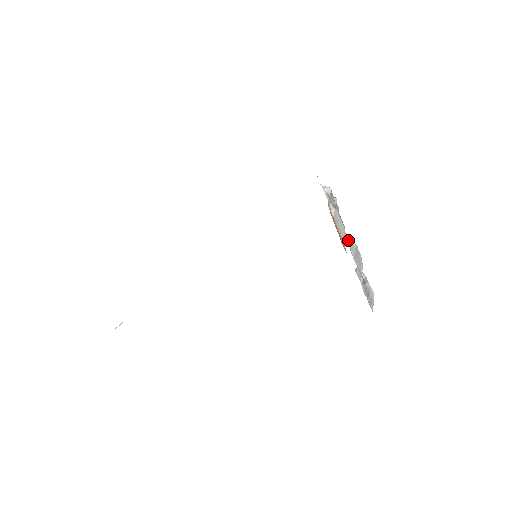
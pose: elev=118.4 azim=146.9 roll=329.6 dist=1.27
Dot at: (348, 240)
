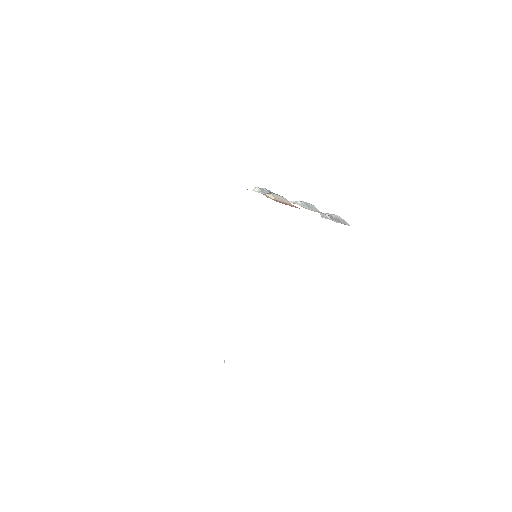
Dot at: (297, 204)
